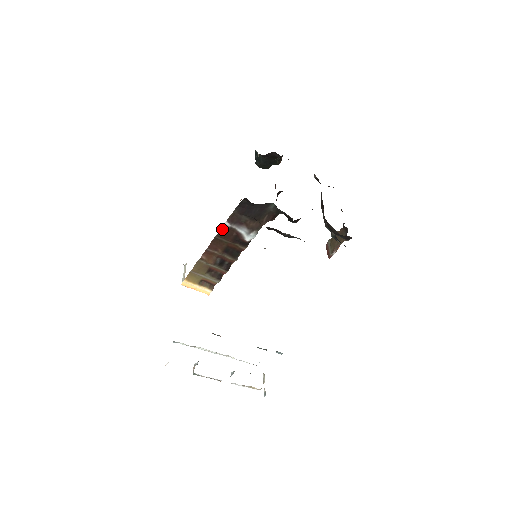
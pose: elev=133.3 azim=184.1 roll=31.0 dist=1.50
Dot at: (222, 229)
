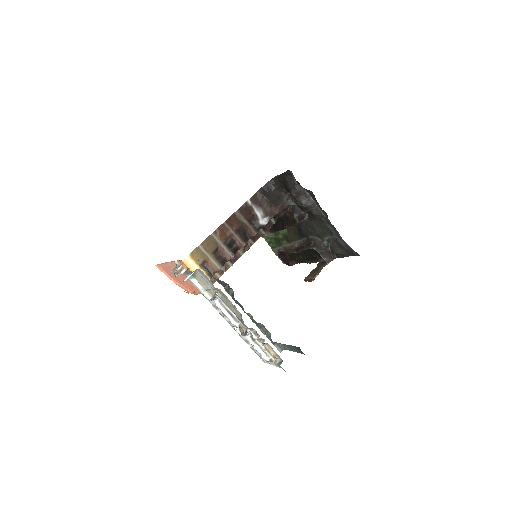
Dot at: (244, 205)
